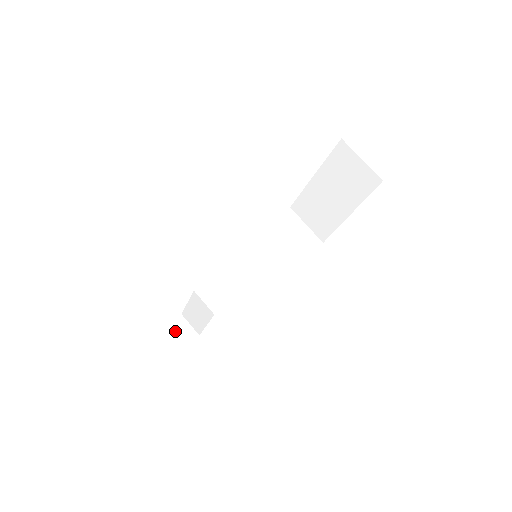
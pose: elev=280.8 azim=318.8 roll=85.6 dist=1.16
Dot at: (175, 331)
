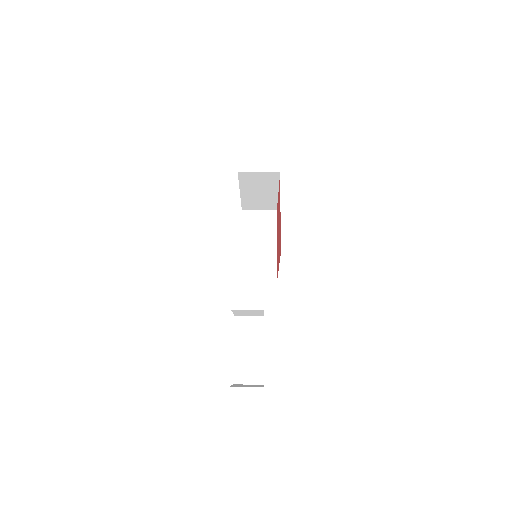
Dot at: (243, 385)
